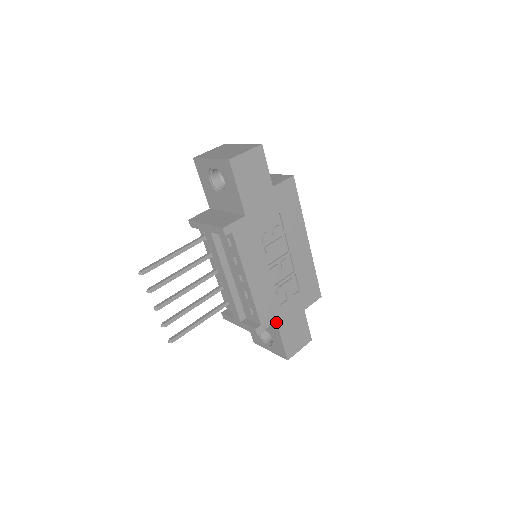
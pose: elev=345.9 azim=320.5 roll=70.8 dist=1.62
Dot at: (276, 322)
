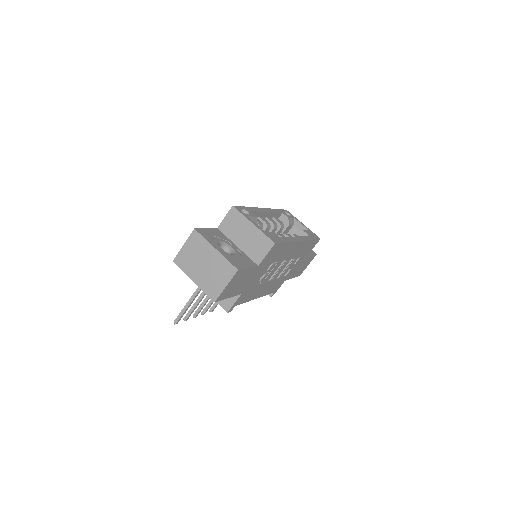
Dot at: (285, 280)
